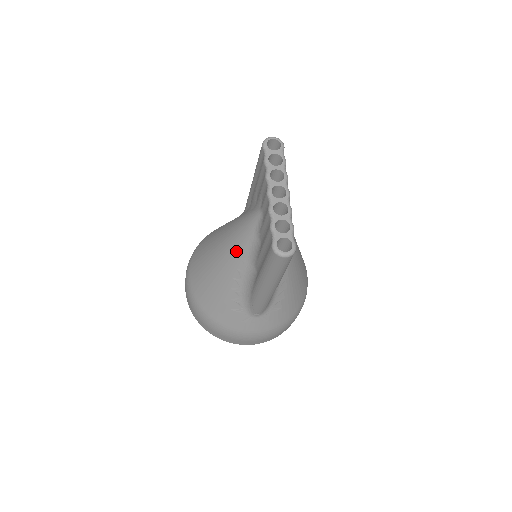
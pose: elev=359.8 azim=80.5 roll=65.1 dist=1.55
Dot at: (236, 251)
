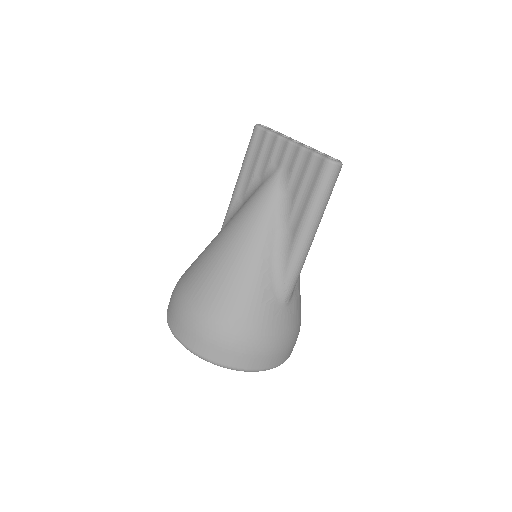
Dot at: (260, 224)
